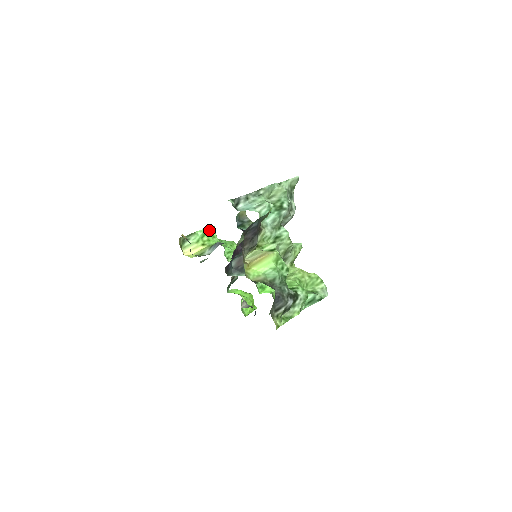
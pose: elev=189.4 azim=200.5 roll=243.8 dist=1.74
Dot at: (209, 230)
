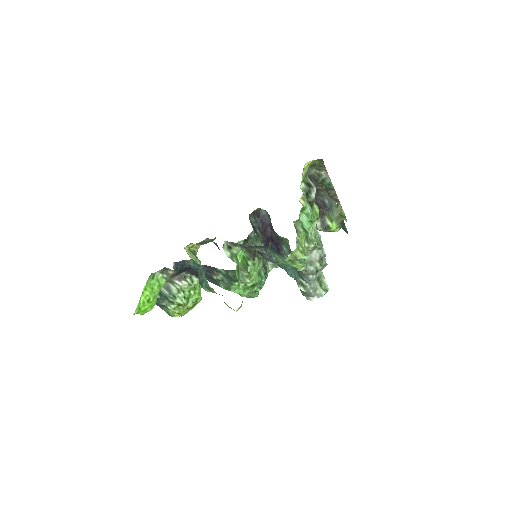
Dot at: occluded
